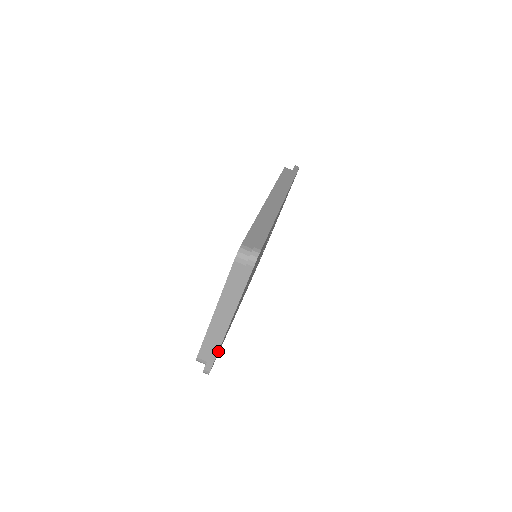
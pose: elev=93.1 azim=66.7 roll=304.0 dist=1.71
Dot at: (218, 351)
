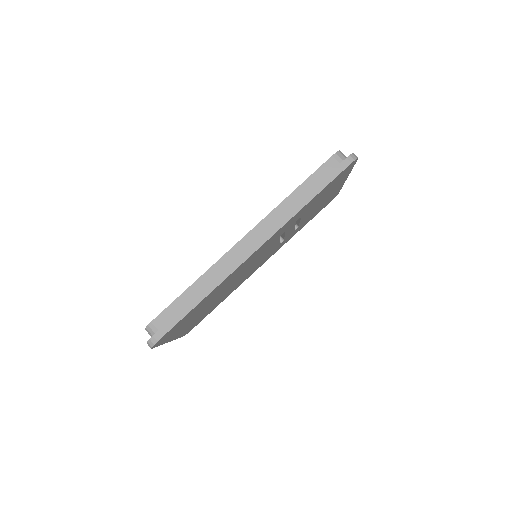
Dot at: (177, 338)
